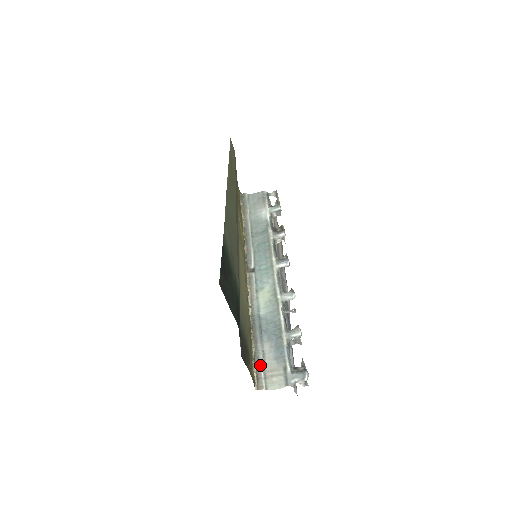
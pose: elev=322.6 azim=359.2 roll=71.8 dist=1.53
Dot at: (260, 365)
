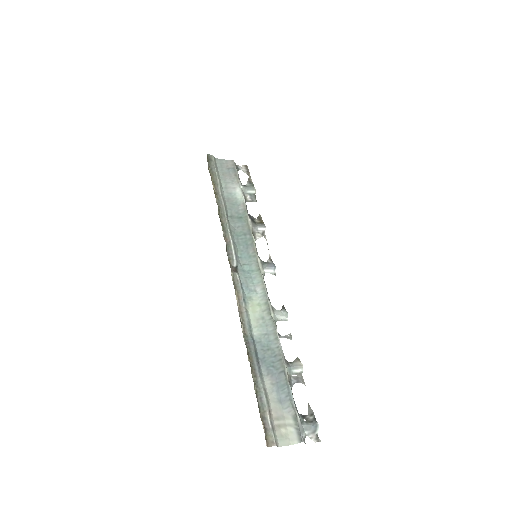
Dot at: (266, 410)
